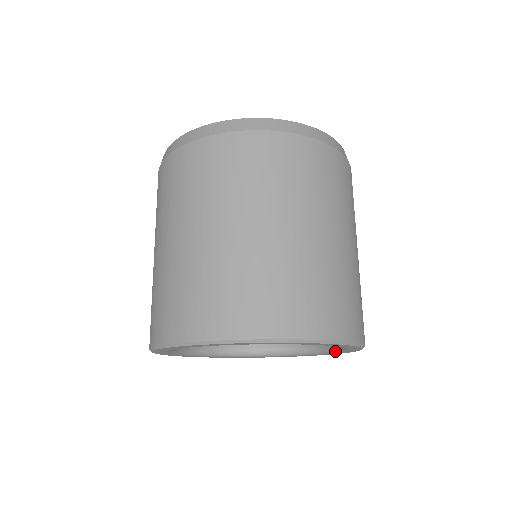
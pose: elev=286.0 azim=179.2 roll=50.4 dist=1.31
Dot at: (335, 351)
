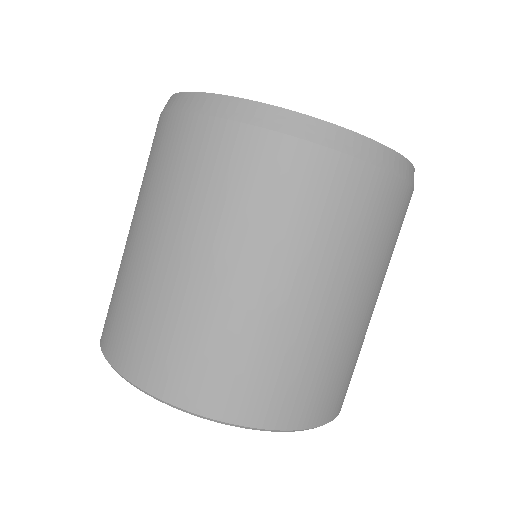
Dot at: occluded
